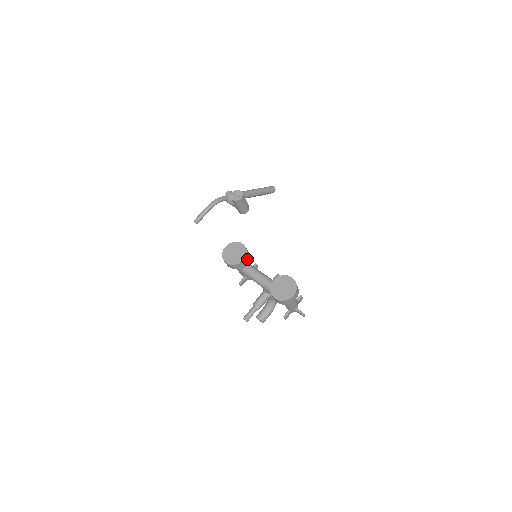
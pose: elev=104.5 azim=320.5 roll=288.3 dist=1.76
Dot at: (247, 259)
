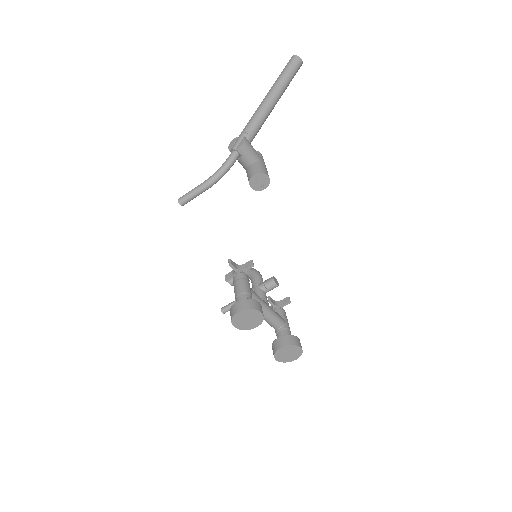
Dot at: occluded
